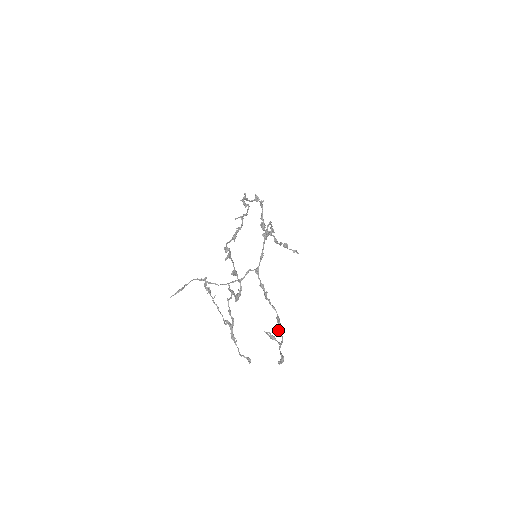
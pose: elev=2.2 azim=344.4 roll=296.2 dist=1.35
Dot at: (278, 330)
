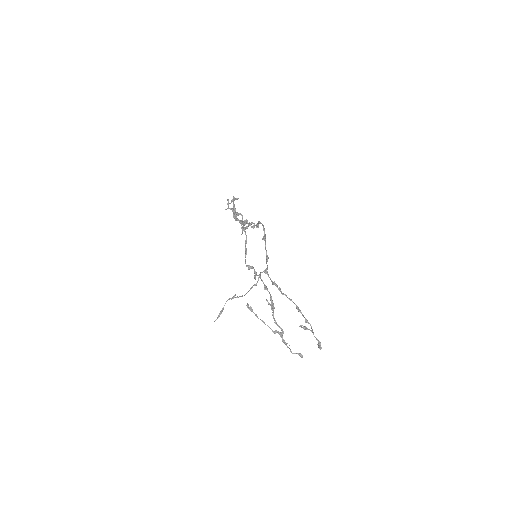
Dot at: (305, 320)
